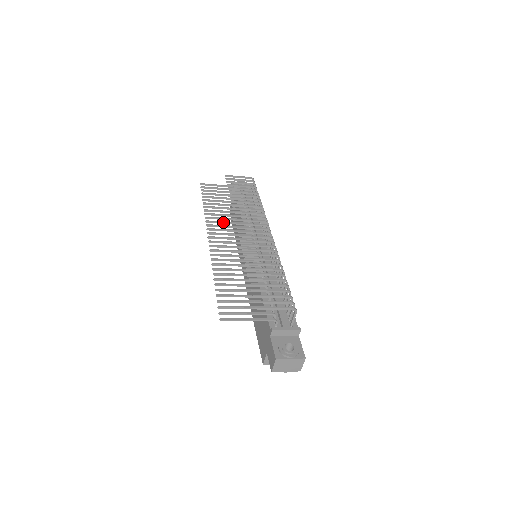
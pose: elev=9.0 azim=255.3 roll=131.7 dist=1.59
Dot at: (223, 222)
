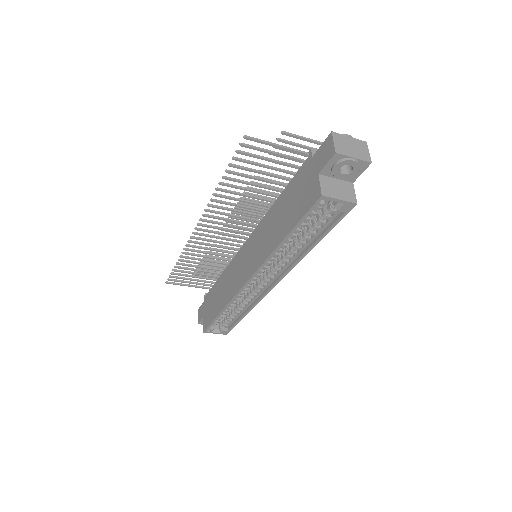
Dot at: (206, 247)
